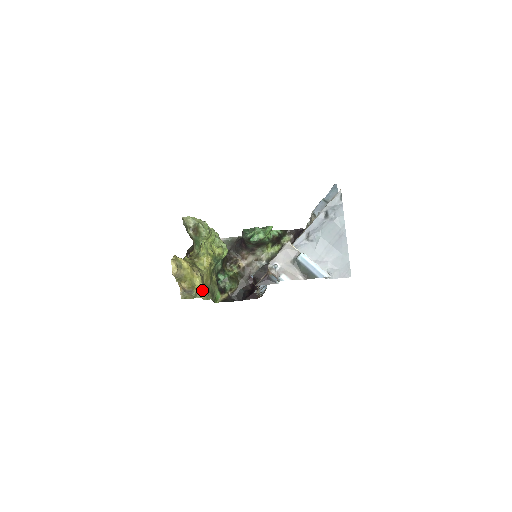
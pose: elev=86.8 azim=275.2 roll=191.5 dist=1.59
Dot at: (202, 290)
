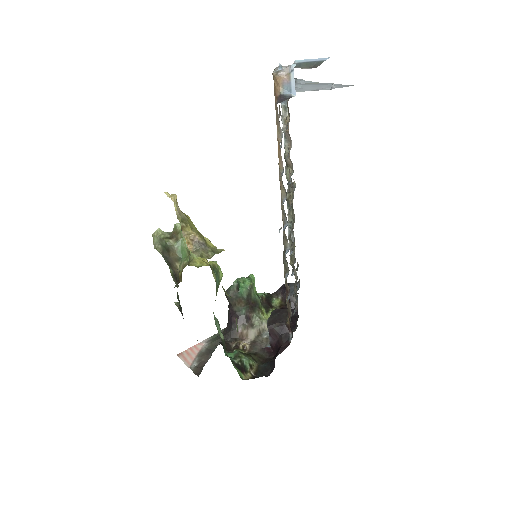
Dot at: (217, 250)
